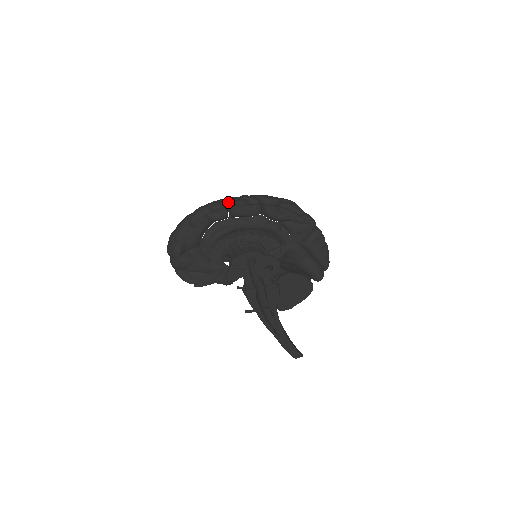
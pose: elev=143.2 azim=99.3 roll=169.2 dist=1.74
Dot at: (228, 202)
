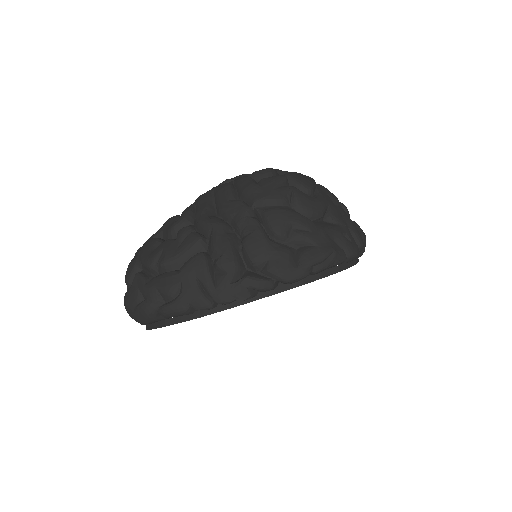
Dot at: (224, 304)
